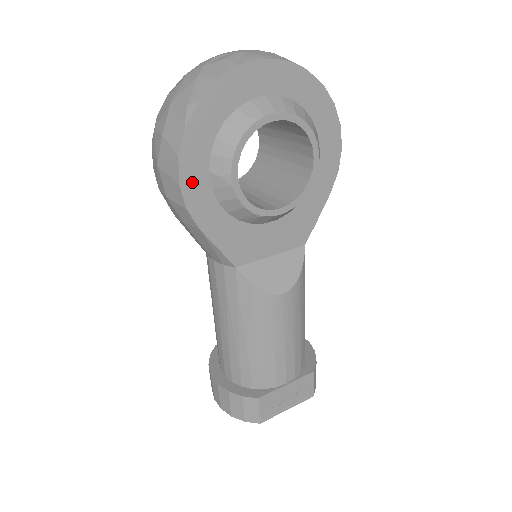
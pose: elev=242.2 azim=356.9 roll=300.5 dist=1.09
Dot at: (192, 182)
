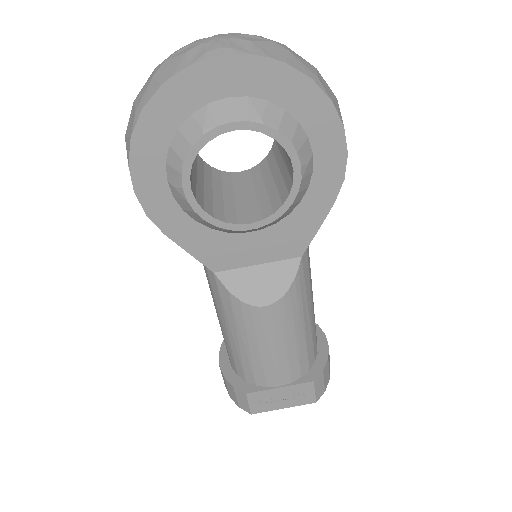
Dot at: (149, 190)
